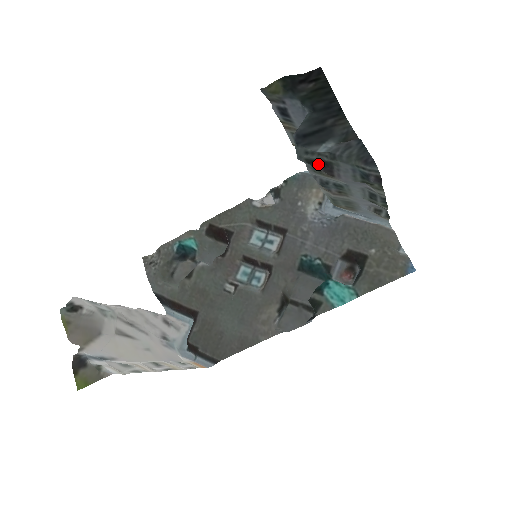
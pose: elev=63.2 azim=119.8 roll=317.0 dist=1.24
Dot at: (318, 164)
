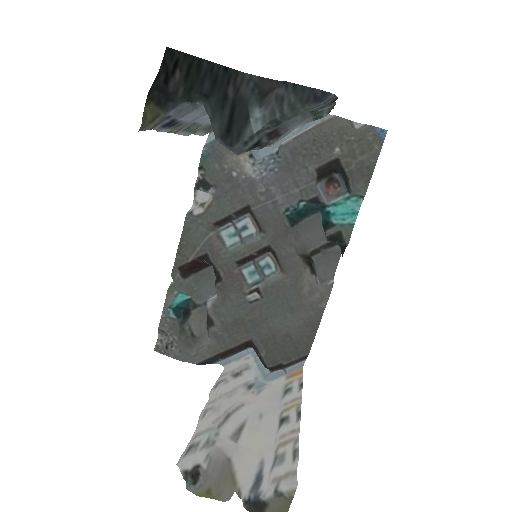
Dot at: (262, 141)
